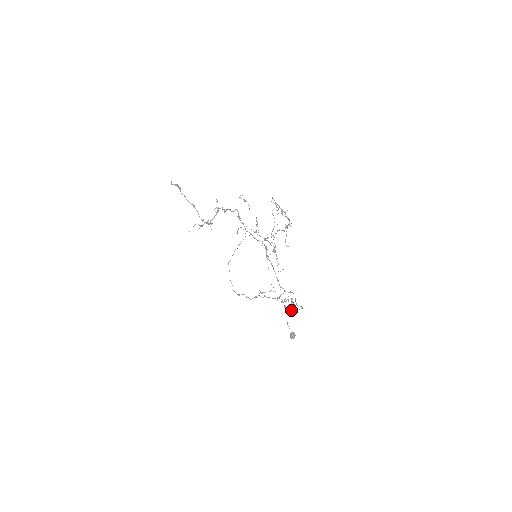
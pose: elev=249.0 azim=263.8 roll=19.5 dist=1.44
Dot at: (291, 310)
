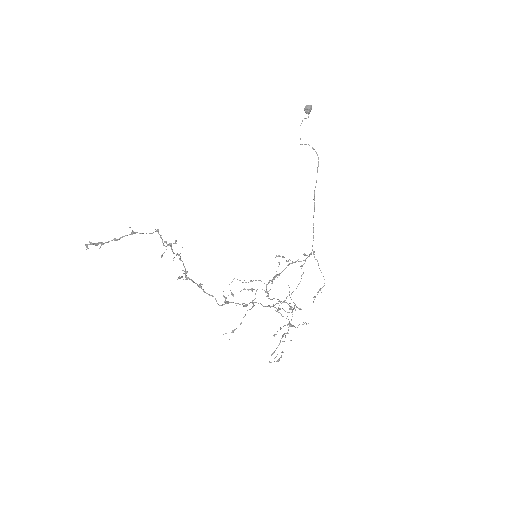
Dot at: occluded
